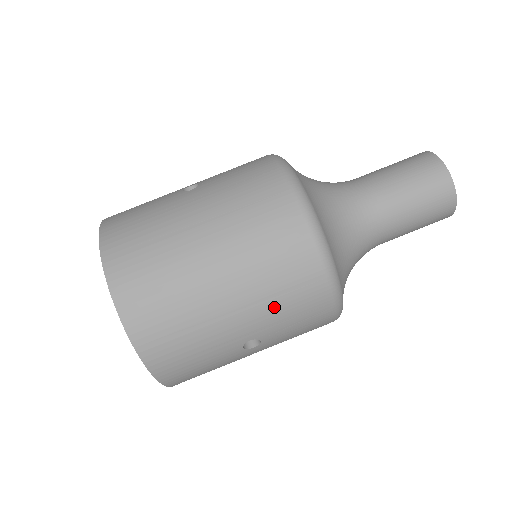
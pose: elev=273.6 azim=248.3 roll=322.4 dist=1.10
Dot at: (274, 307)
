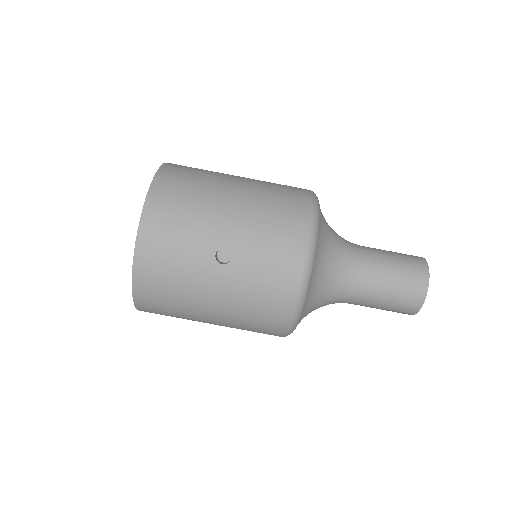
Dot at: (259, 227)
